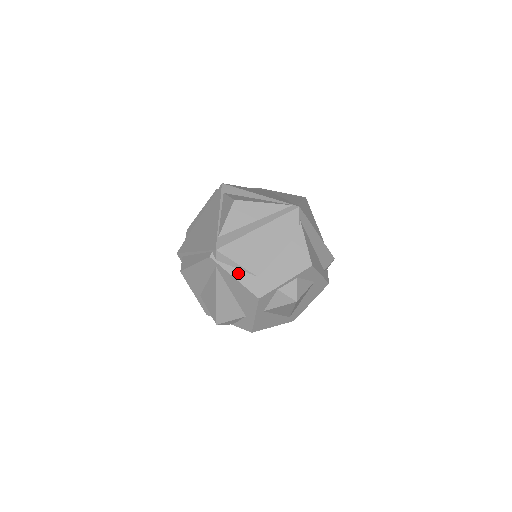
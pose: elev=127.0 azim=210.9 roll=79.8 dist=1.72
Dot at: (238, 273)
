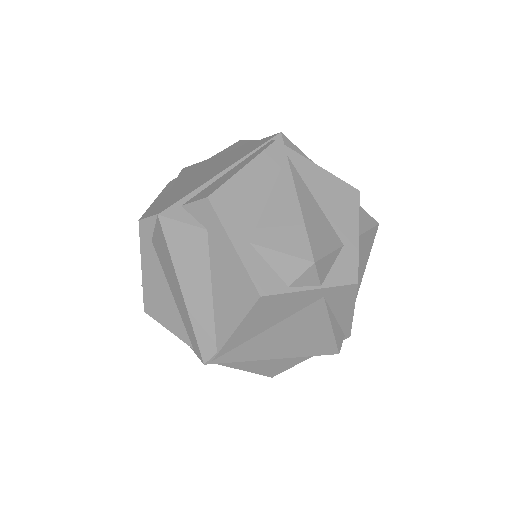
Dot at: occluded
